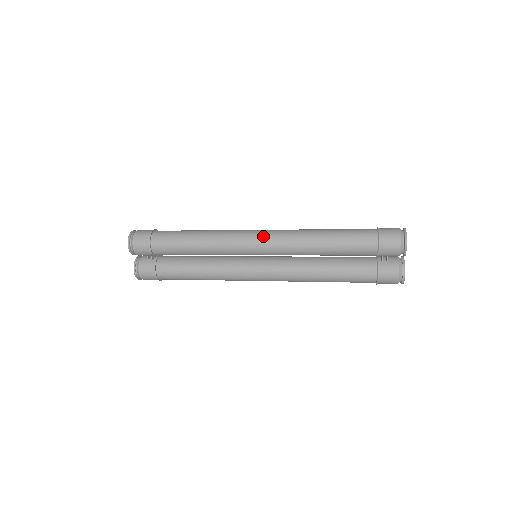
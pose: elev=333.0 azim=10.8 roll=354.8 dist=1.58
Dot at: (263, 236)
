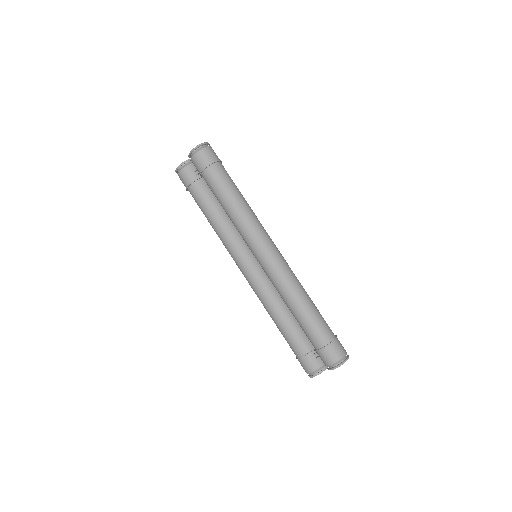
Dot at: (272, 256)
